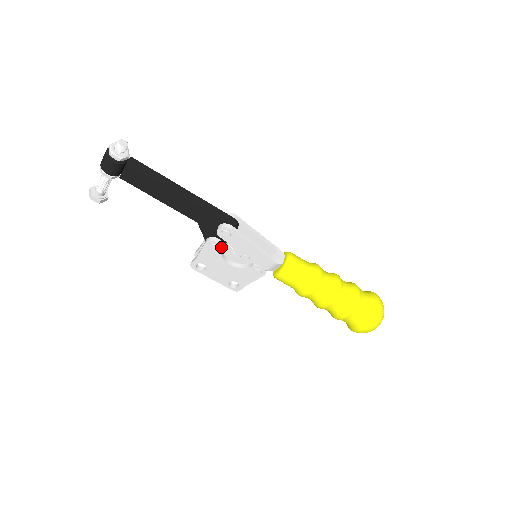
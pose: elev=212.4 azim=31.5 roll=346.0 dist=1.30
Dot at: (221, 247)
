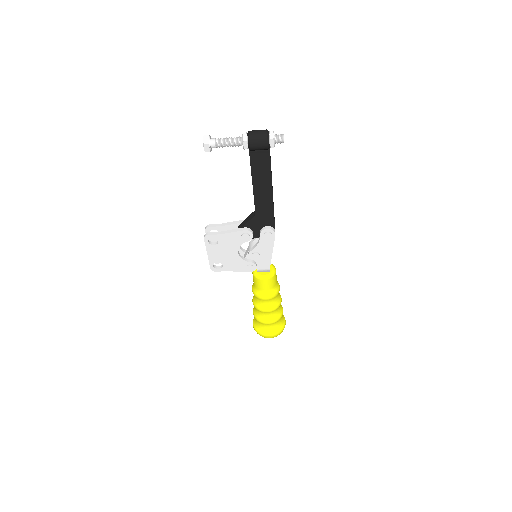
Dot at: (251, 239)
